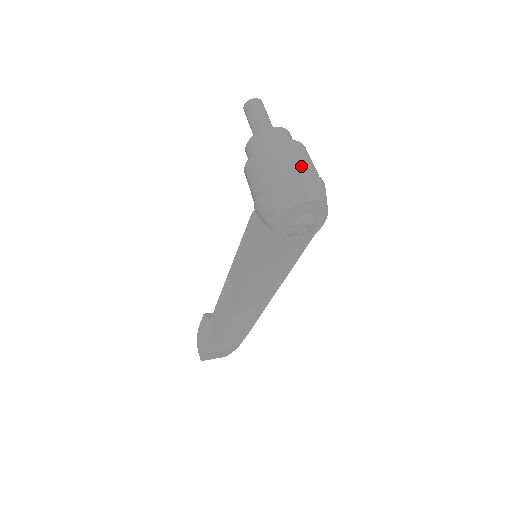
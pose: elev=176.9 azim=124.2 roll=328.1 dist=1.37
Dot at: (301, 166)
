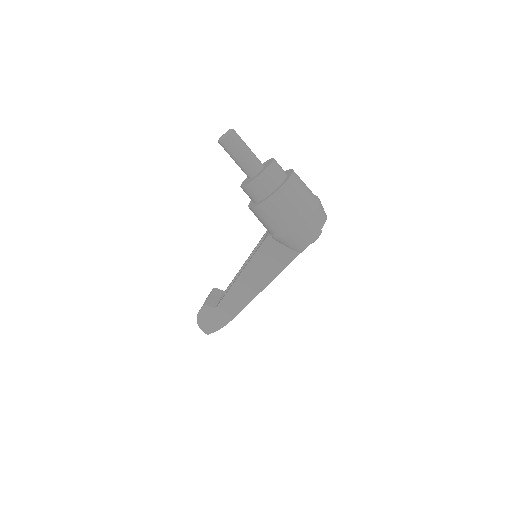
Dot at: (309, 197)
